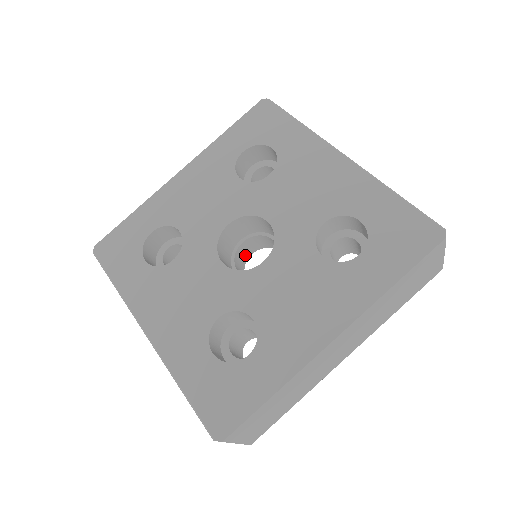
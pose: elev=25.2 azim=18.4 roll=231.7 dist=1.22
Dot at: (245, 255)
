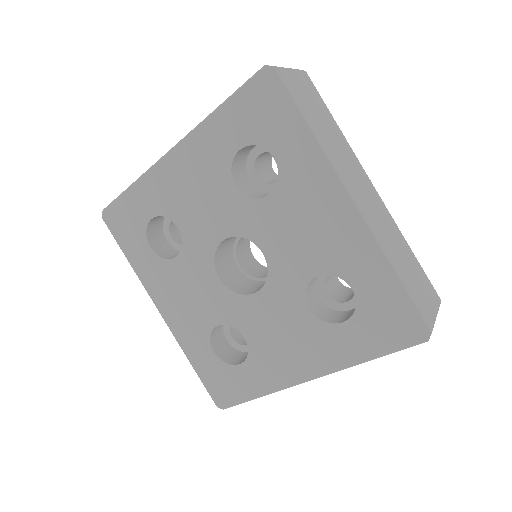
Dot at: occluded
